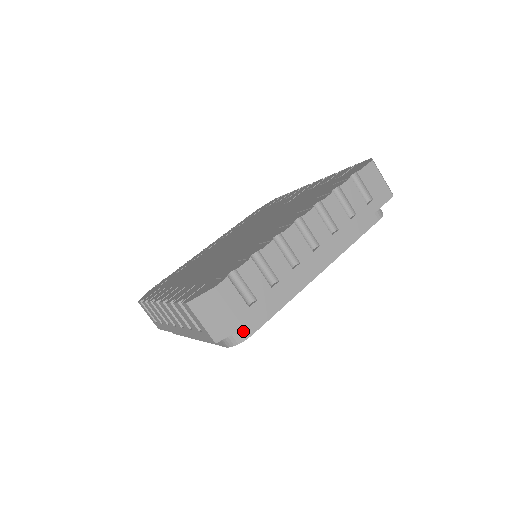
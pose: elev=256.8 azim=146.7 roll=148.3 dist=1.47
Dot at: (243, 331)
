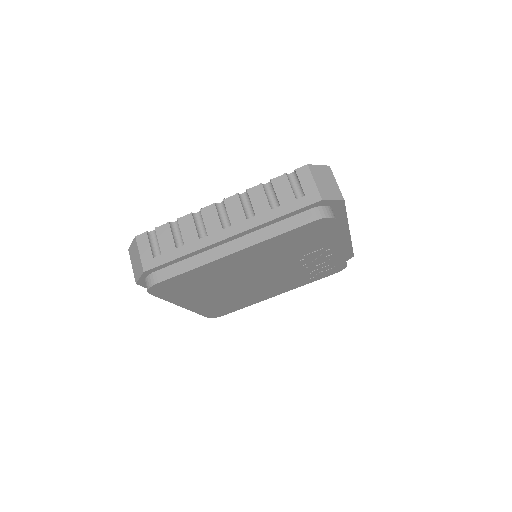
Dot at: (332, 212)
